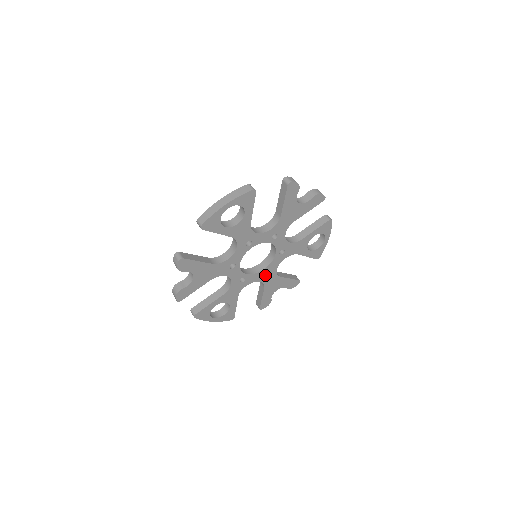
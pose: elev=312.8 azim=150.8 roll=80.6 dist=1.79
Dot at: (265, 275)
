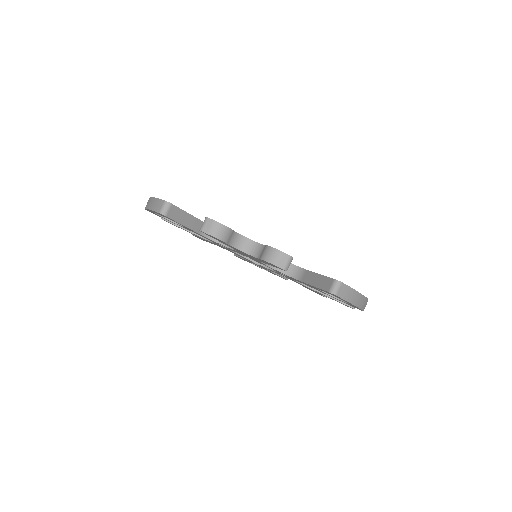
Dot at: occluded
